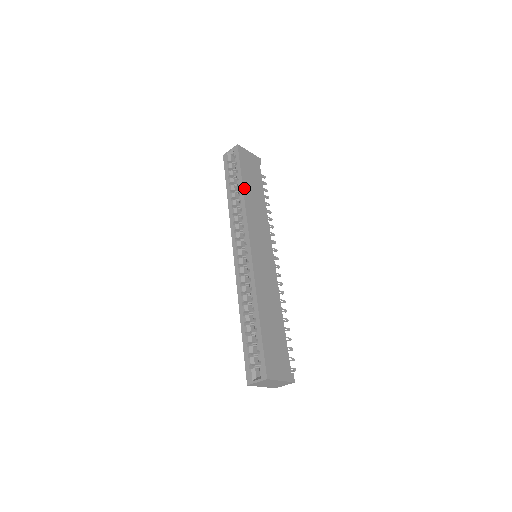
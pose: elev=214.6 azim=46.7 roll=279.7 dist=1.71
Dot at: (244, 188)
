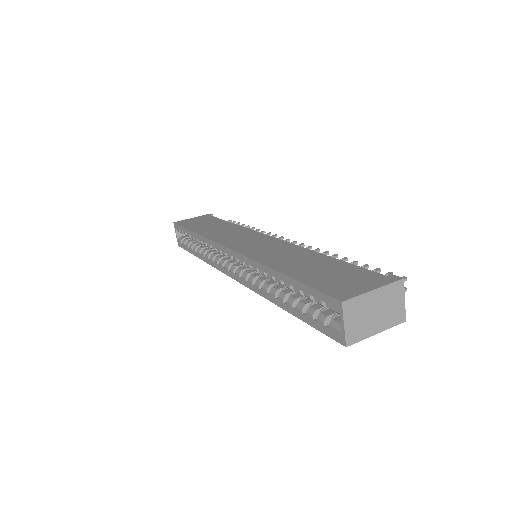
Dot at: (196, 232)
